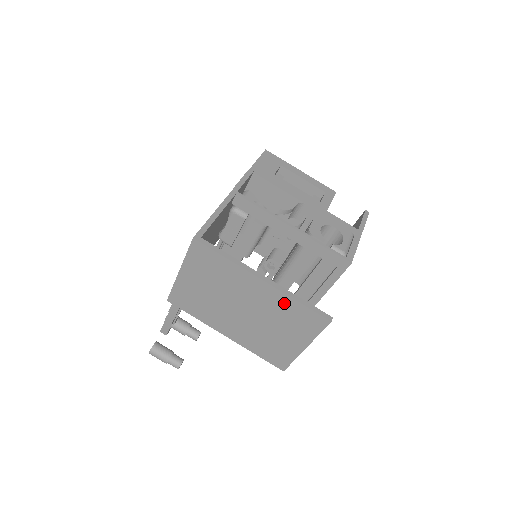
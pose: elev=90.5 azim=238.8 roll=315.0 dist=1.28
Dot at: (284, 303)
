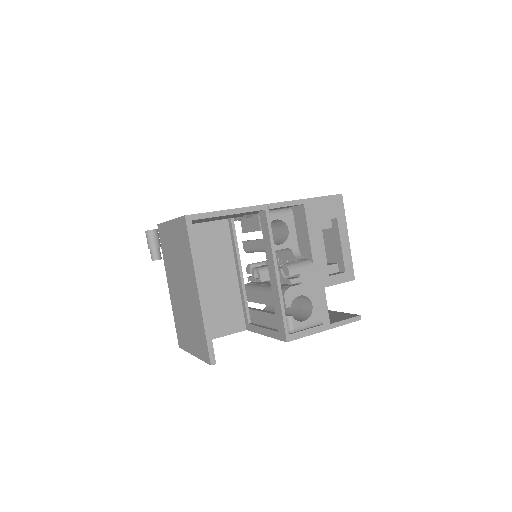
Dot at: (199, 319)
